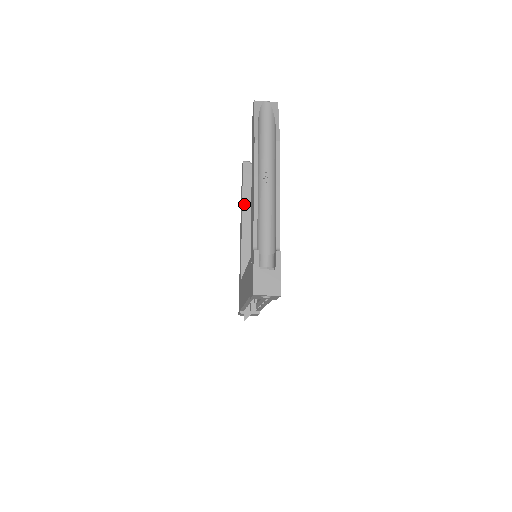
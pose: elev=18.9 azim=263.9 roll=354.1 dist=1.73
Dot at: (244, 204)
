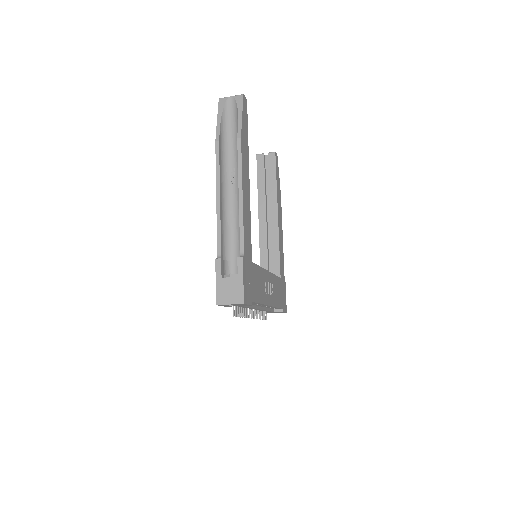
Dot at: (260, 199)
